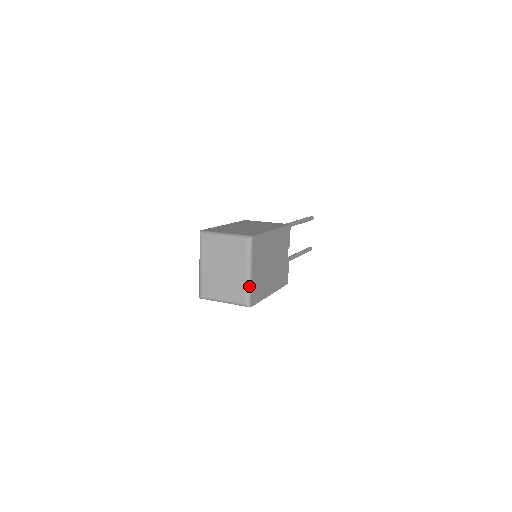
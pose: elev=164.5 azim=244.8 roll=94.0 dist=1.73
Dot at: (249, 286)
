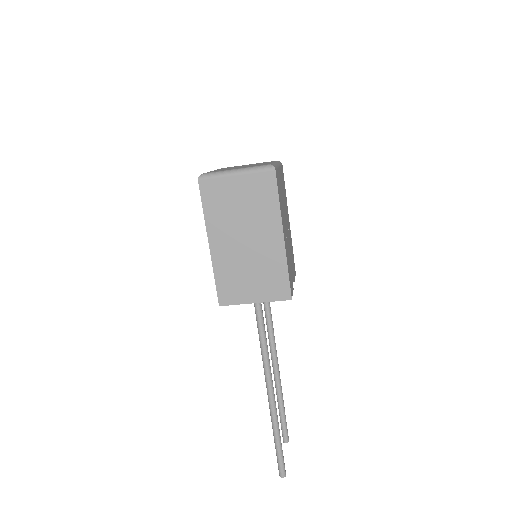
Dot at: (276, 165)
